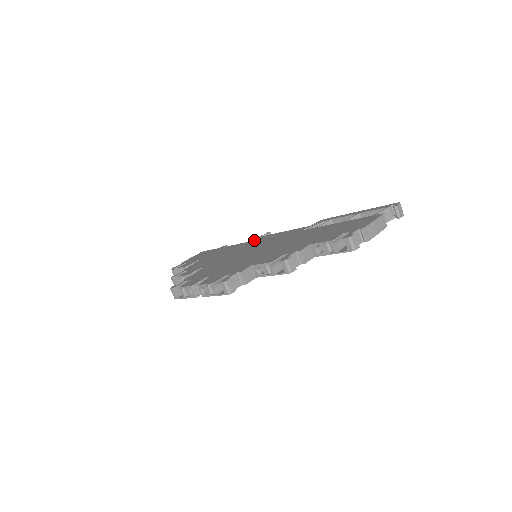
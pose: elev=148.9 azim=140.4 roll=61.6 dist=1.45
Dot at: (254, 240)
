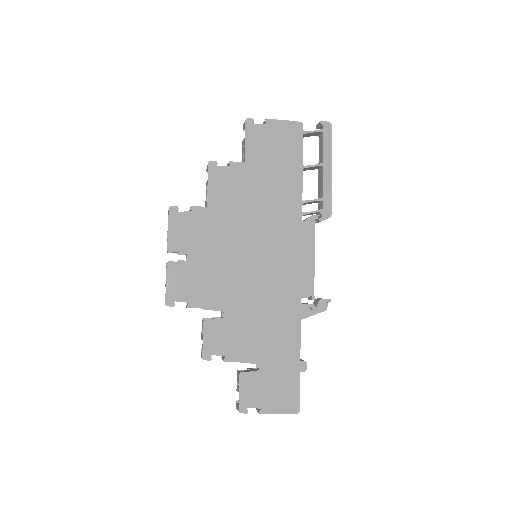
Dot at: occluded
